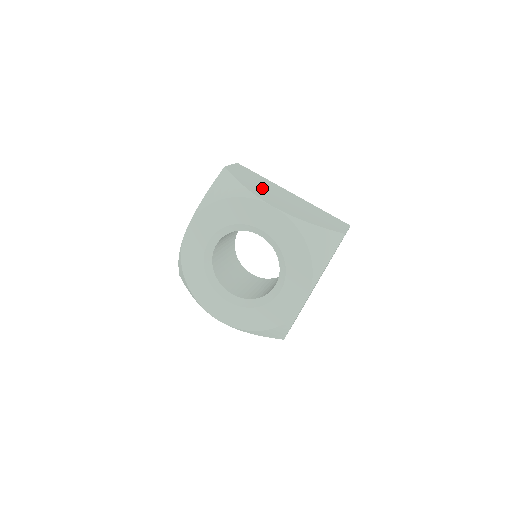
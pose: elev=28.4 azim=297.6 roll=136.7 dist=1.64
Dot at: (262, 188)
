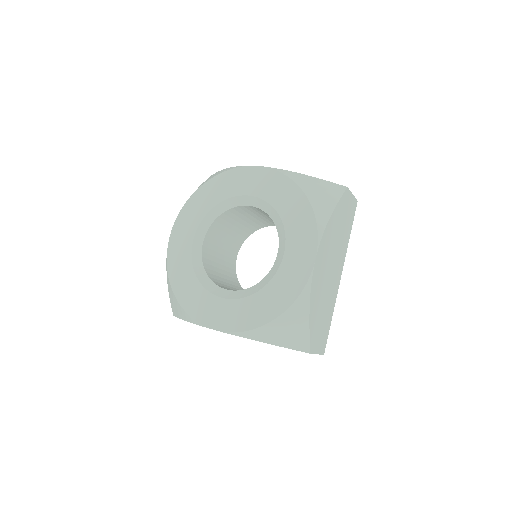
Dot at: occluded
